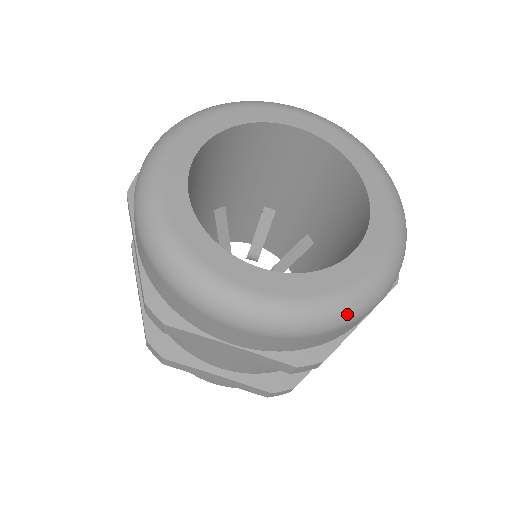
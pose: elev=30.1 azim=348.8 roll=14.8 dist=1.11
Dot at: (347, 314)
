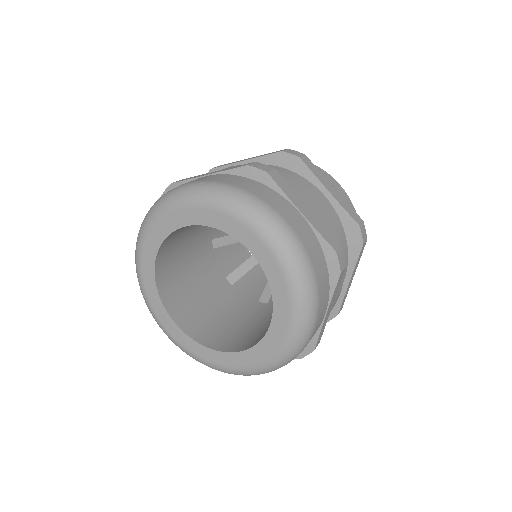
Dot at: (215, 369)
